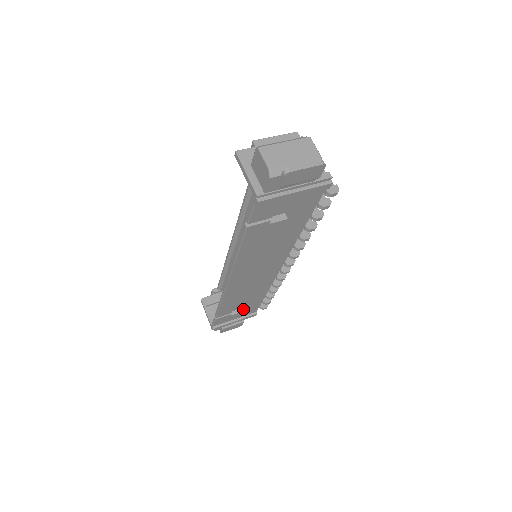
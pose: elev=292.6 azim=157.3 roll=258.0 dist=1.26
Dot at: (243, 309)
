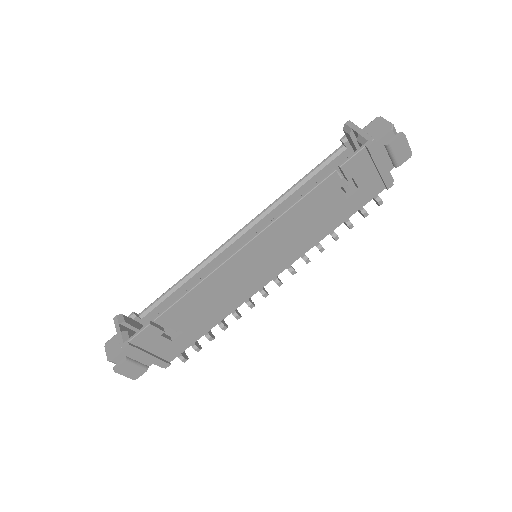
Dot at: (175, 337)
